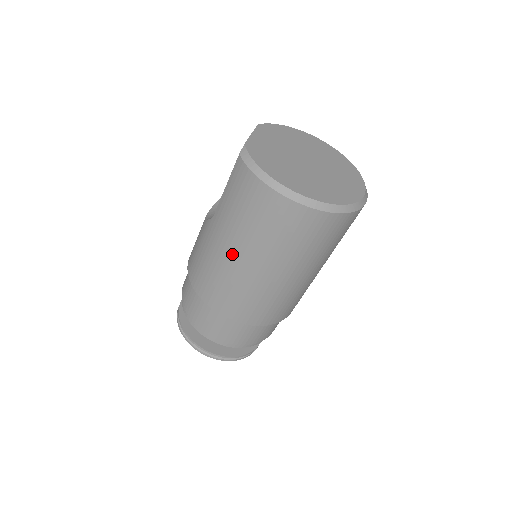
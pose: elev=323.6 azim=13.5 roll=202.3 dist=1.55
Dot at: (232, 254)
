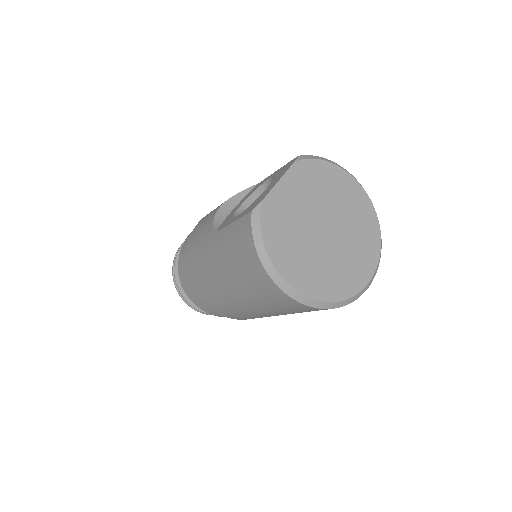
Dot at: (220, 277)
